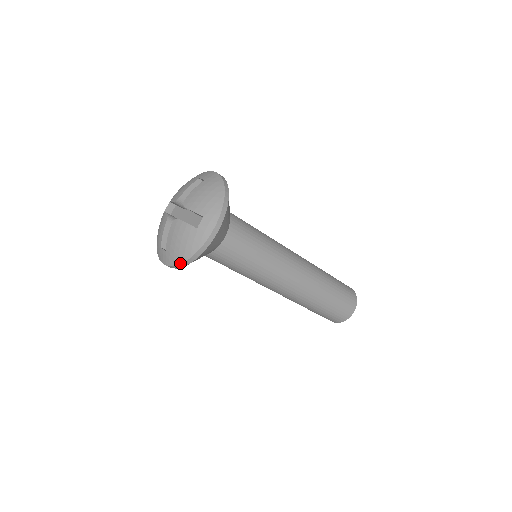
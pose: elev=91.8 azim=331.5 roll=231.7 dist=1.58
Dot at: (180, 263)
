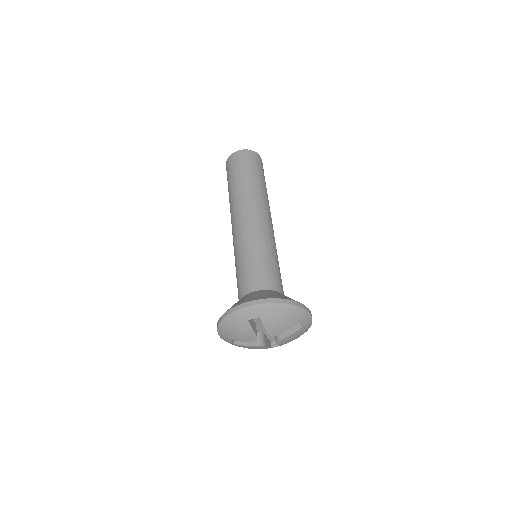
Dot at: occluded
